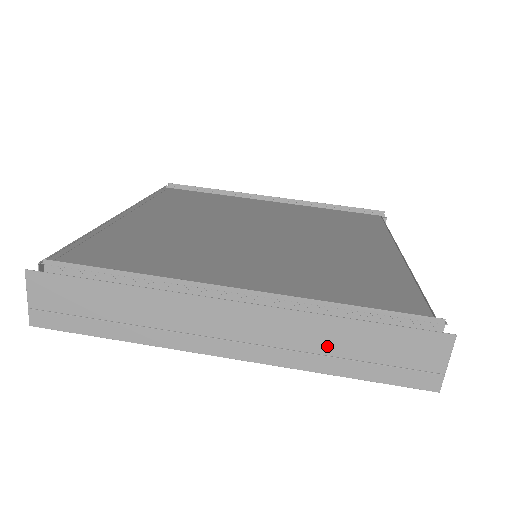
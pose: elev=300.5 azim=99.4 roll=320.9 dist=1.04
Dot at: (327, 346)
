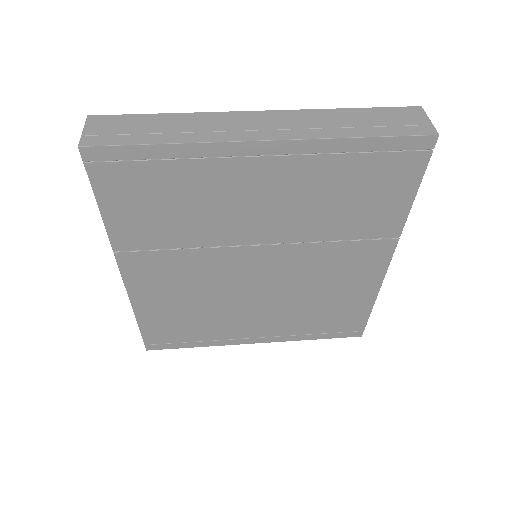
Dot at: (340, 123)
